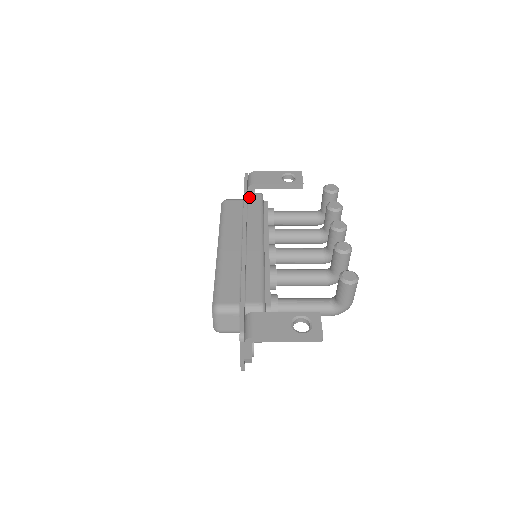
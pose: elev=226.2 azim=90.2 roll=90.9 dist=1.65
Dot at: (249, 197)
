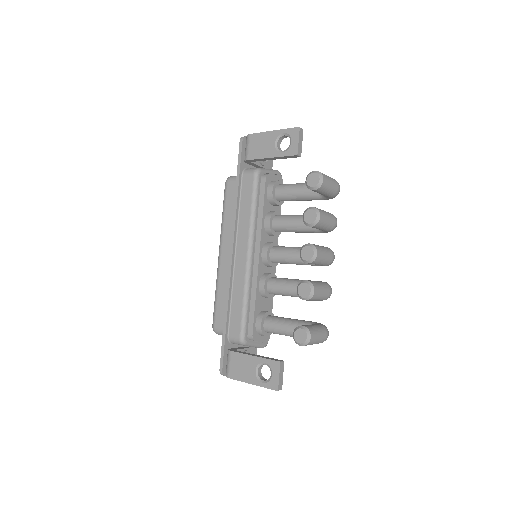
Dot at: (243, 181)
